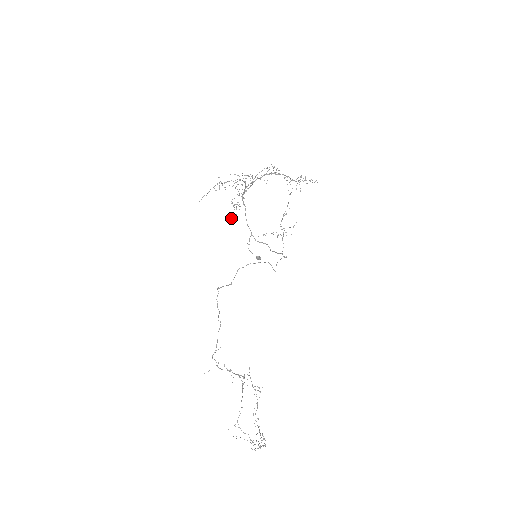
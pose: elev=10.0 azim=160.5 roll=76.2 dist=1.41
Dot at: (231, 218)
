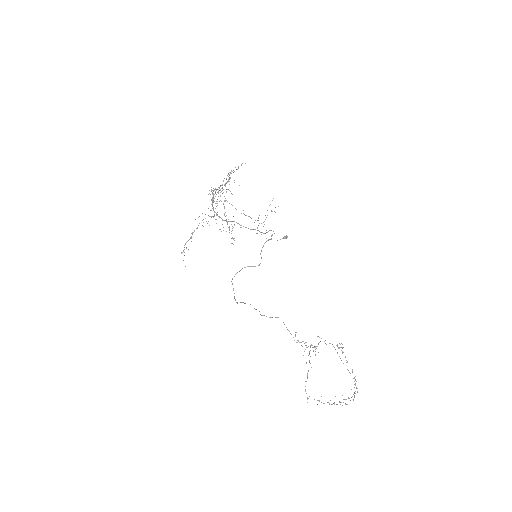
Dot at: (233, 239)
